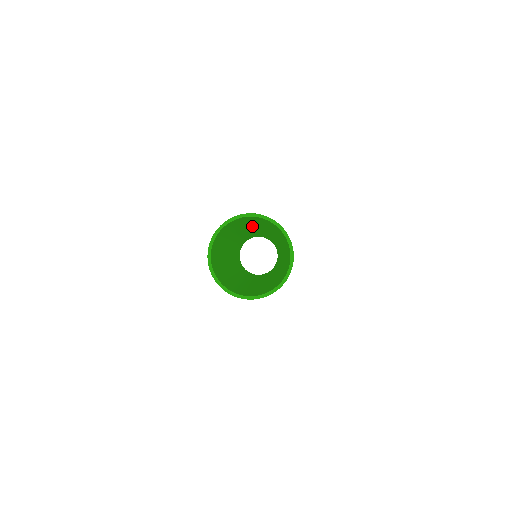
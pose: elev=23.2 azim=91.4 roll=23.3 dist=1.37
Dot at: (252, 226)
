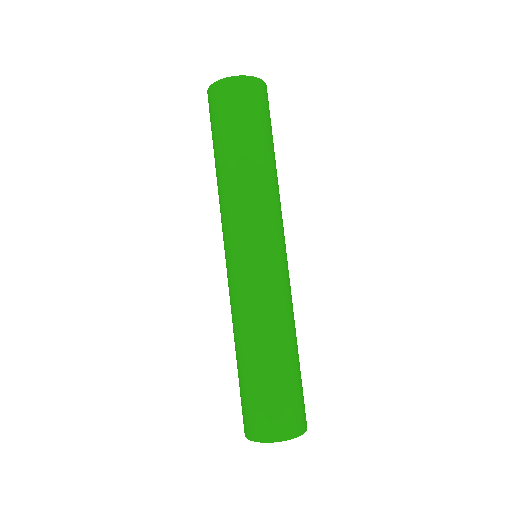
Dot at: (281, 321)
